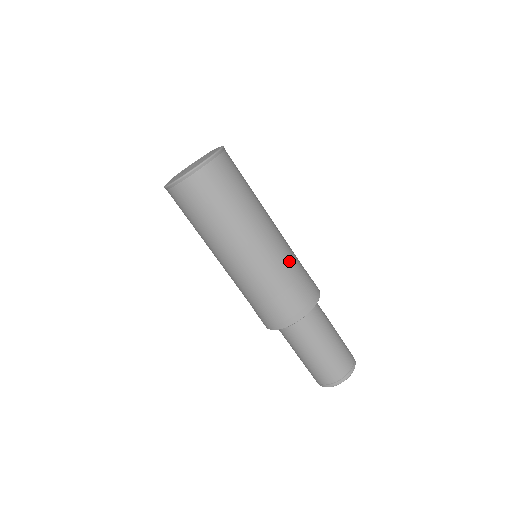
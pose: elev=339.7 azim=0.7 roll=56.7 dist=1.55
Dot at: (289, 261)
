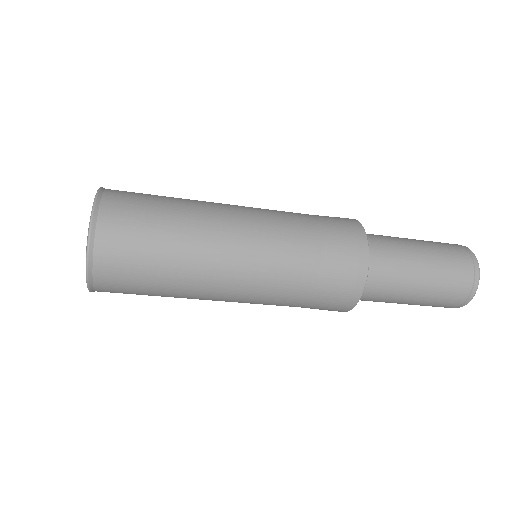
Dot at: (289, 278)
